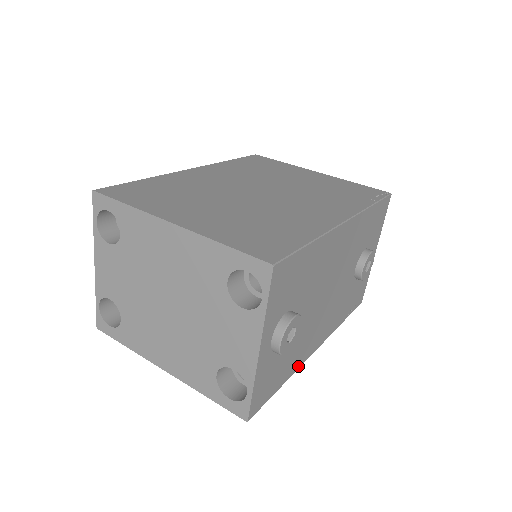
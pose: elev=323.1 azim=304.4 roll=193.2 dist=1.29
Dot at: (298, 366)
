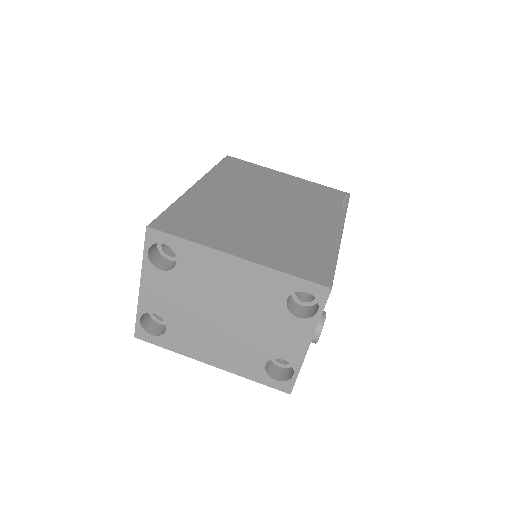
Dot at: occluded
